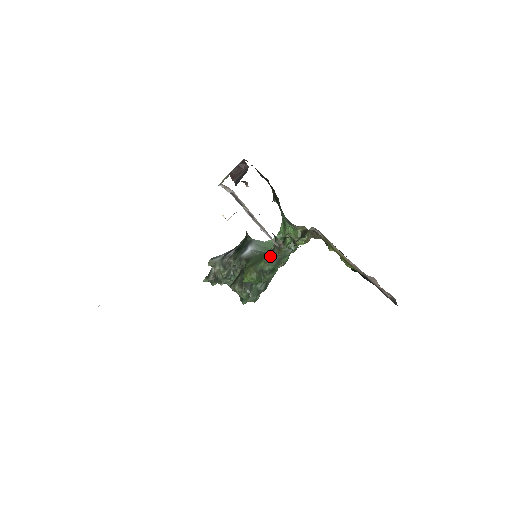
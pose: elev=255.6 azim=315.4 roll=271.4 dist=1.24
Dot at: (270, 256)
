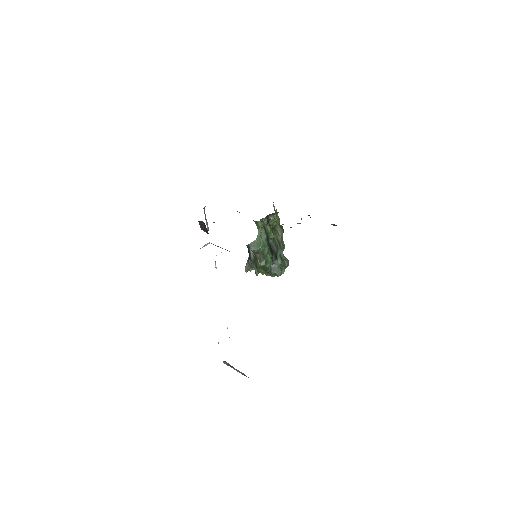
Dot at: (256, 259)
